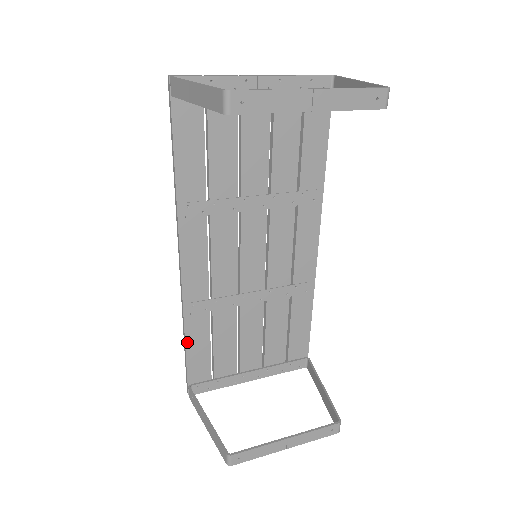
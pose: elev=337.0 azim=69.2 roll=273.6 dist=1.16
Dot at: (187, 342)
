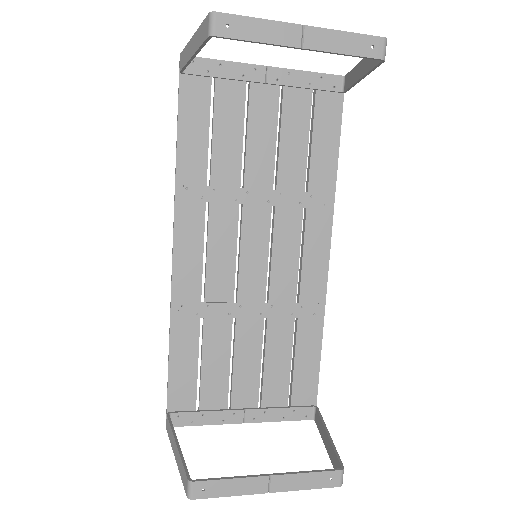
Dot at: (171, 352)
